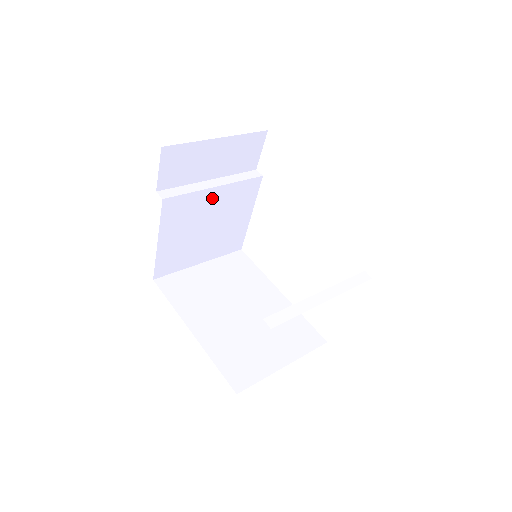
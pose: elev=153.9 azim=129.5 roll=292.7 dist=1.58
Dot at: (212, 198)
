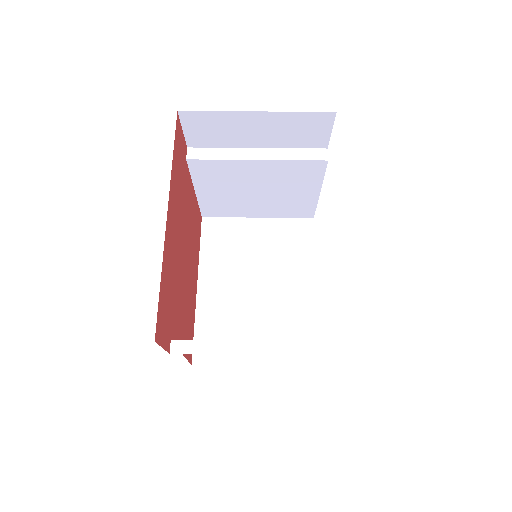
Dot at: (255, 168)
